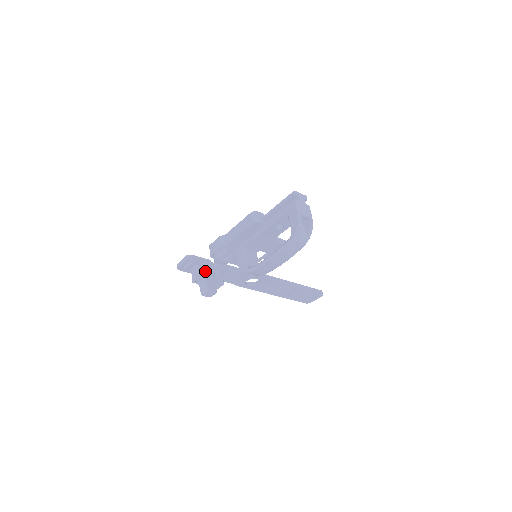
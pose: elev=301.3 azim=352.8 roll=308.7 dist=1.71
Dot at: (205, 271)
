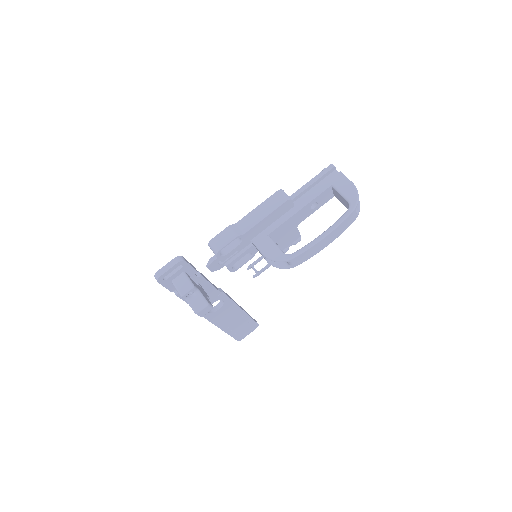
Dot at: (193, 281)
